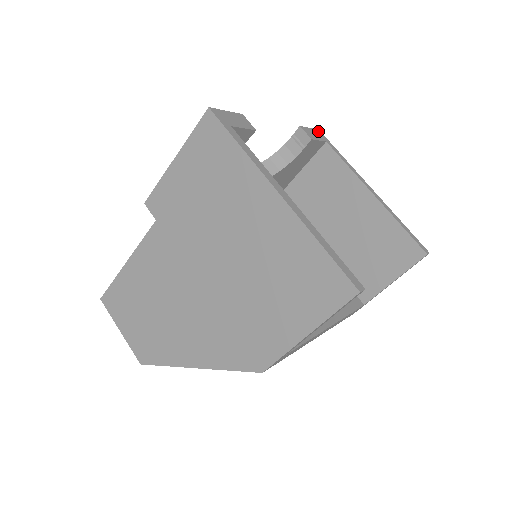
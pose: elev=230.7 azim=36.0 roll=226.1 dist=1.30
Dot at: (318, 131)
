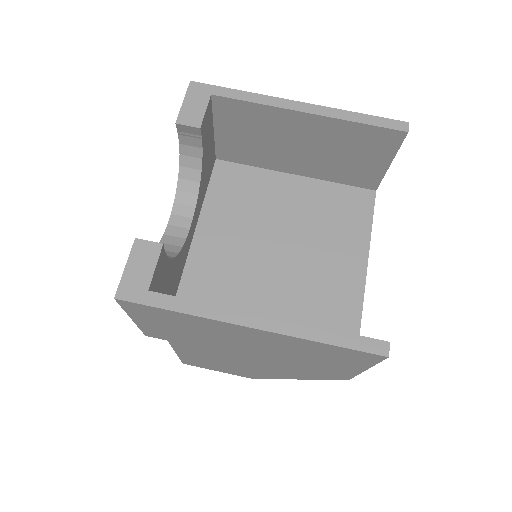
Dot at: (192, 87)
